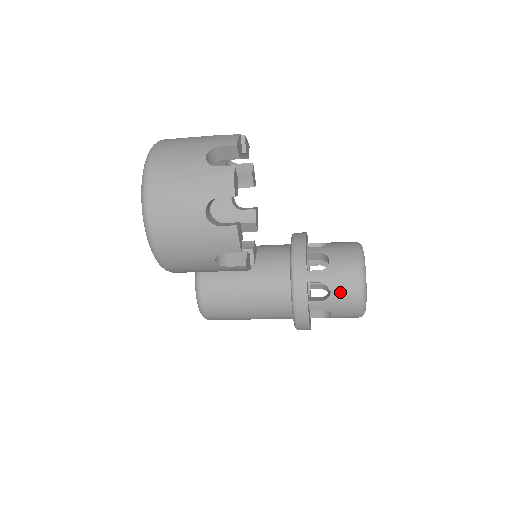
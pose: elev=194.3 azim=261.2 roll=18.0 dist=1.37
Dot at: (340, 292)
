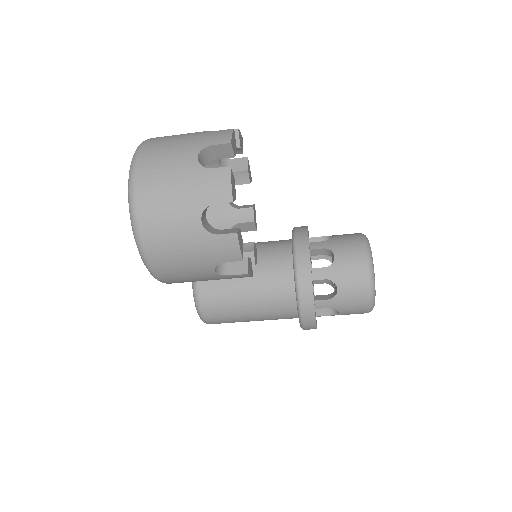
Dot at: (347, 289)
